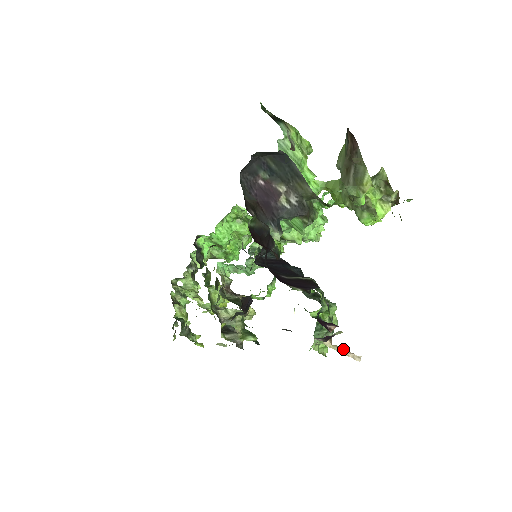
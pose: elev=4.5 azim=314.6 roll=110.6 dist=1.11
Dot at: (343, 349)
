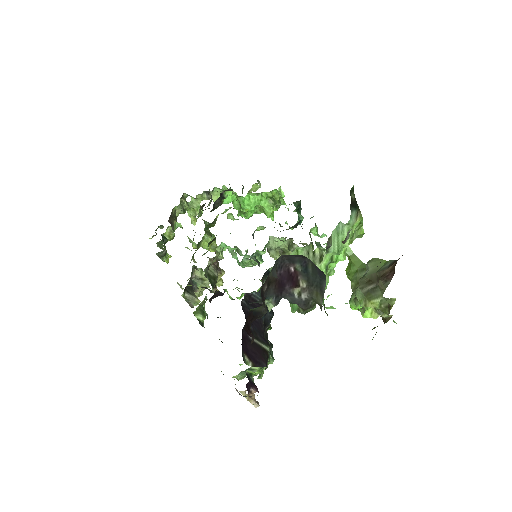
Dot at: (252, 395)
